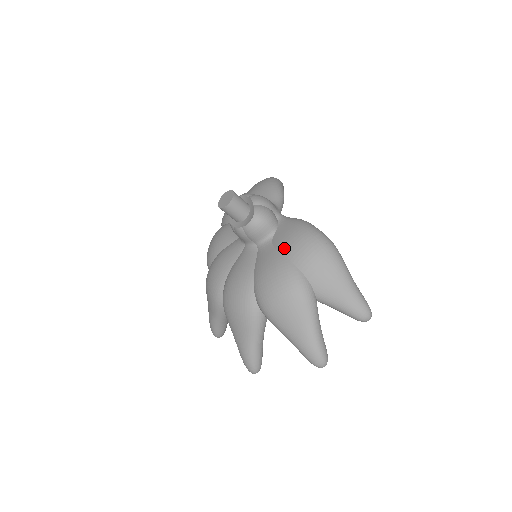
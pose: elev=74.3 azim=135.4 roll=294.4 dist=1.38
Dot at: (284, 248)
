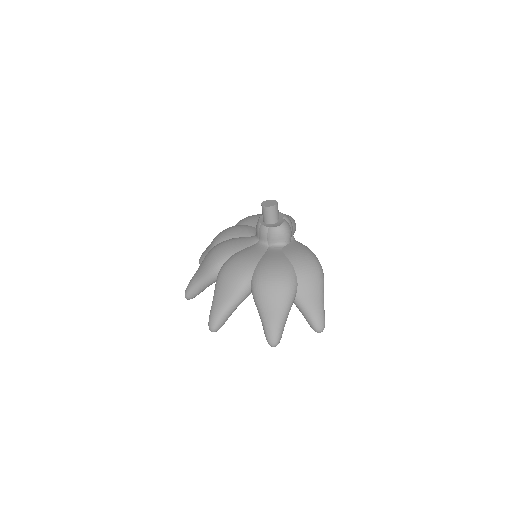
Dot at: (291, 255)
